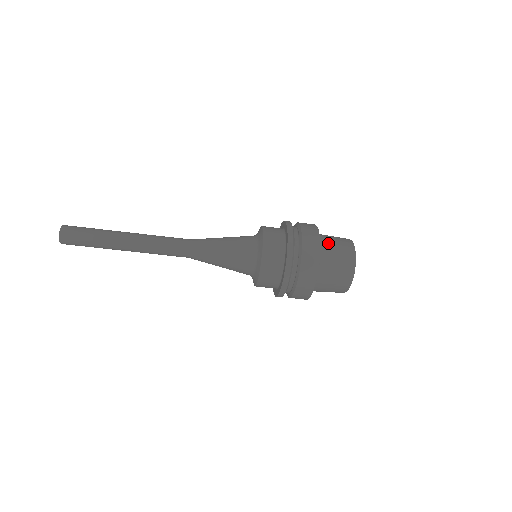
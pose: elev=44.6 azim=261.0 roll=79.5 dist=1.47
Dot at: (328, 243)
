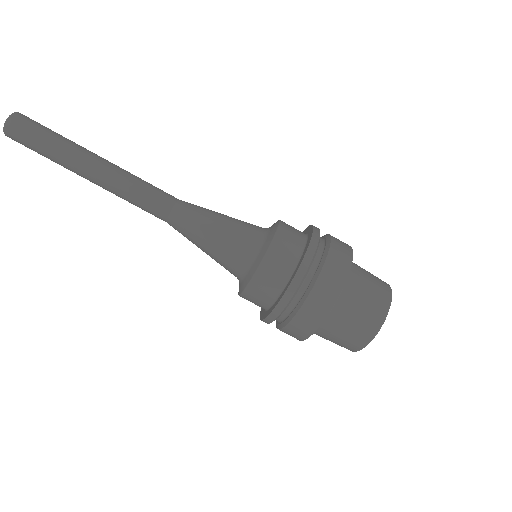
Dot at: occluded
